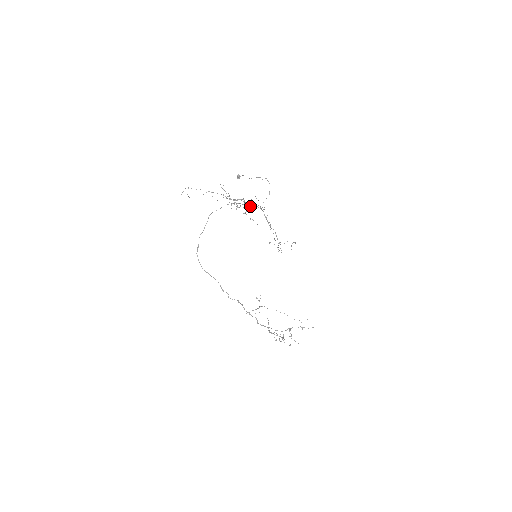
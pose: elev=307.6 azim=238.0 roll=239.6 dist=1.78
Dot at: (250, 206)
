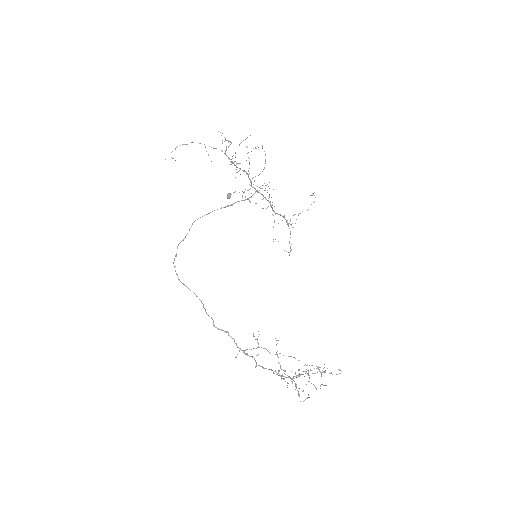
Dot at: occluded
